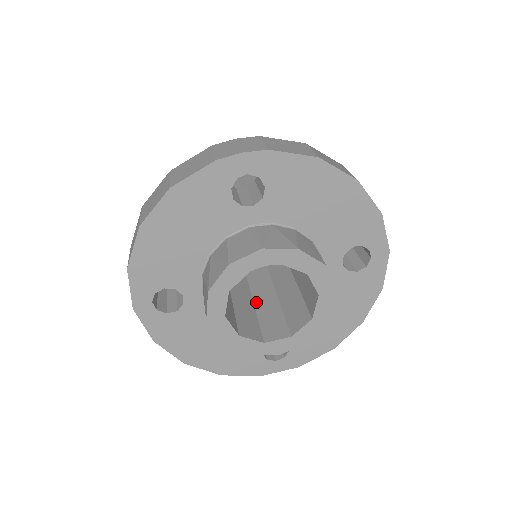
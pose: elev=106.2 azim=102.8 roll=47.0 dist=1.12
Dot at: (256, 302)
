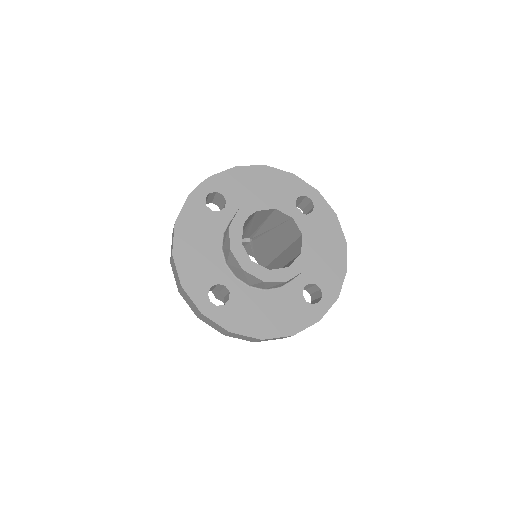
Dot at: occluded
